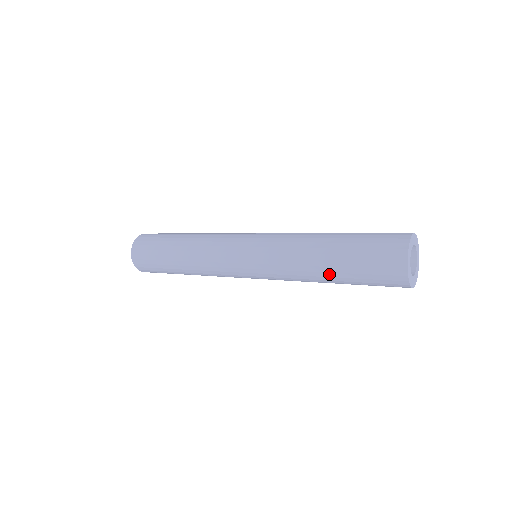
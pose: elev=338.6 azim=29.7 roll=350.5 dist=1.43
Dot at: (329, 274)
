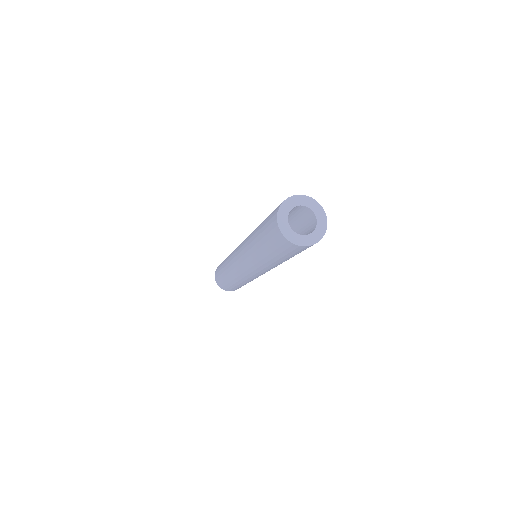
Dot at: (260, 250)
